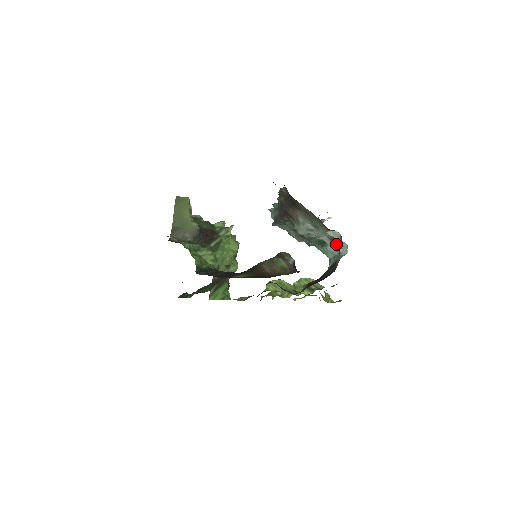
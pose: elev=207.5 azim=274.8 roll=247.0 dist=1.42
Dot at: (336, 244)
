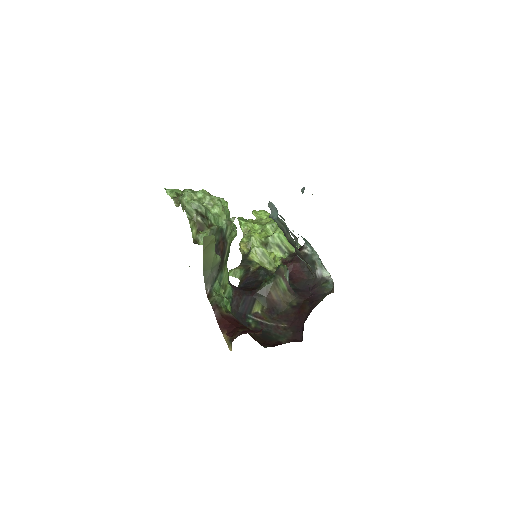
Dot at: (323, 266)
